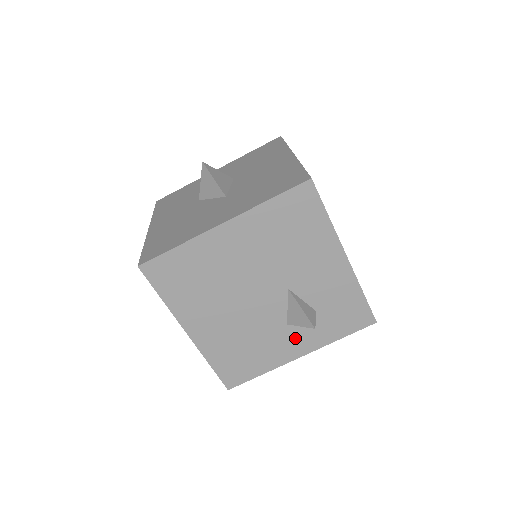
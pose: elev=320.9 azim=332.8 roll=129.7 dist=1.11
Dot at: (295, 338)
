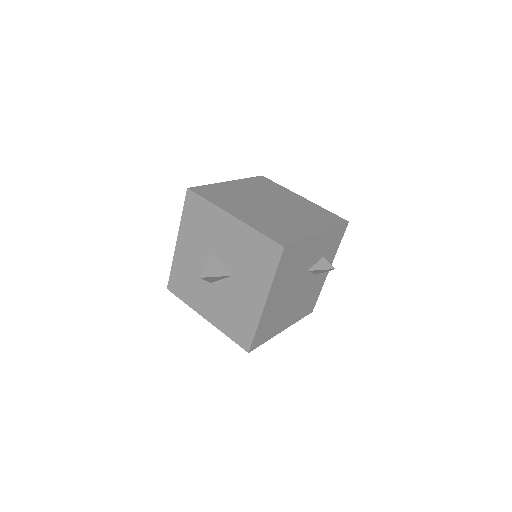
Dot at: occluded
